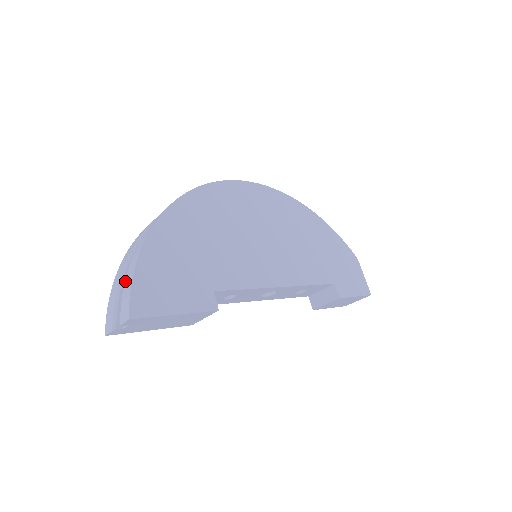
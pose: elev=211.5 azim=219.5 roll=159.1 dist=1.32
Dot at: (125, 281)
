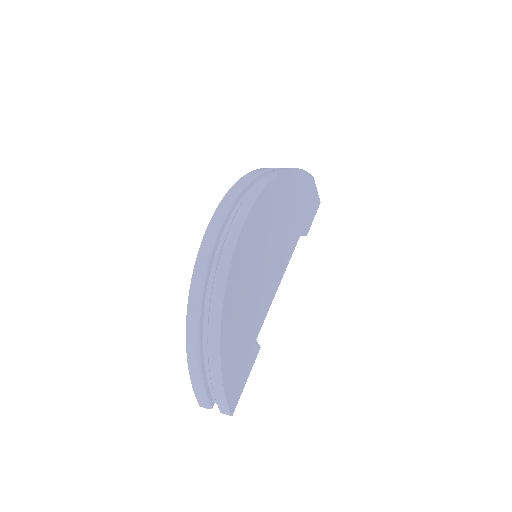
Dot at: (214, 390)
